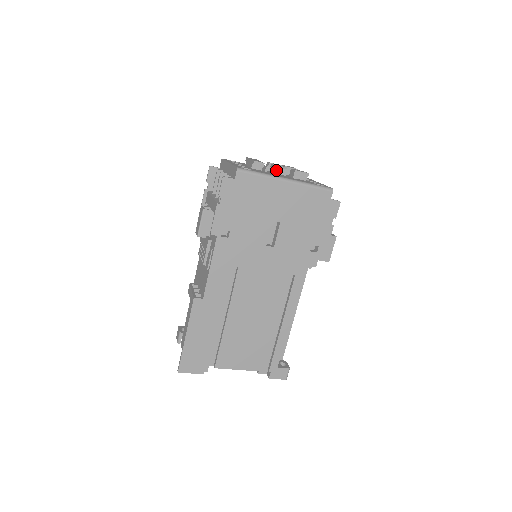
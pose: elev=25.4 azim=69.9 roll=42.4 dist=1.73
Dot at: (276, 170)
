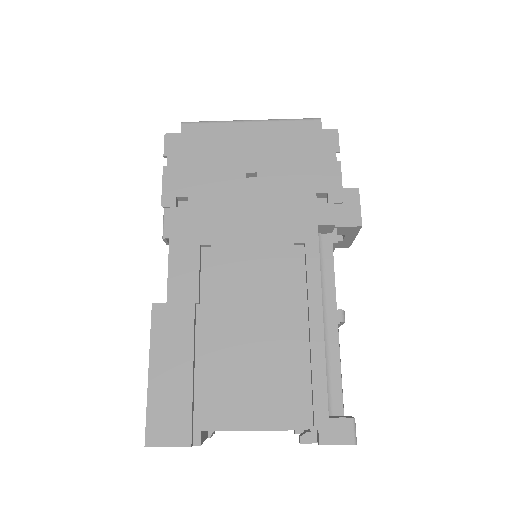
Dot at: occluded
